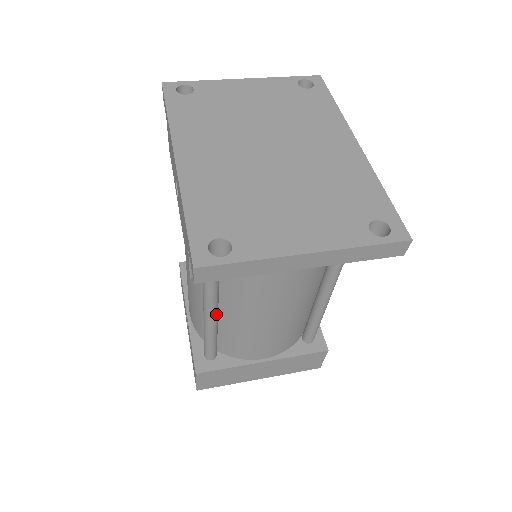
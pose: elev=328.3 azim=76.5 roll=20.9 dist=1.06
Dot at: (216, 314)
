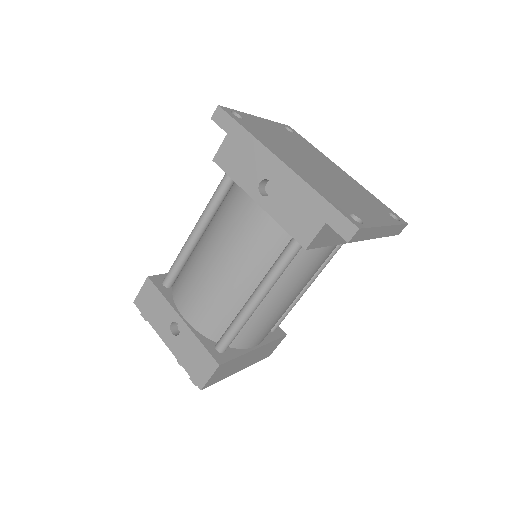
Dot at: (265, 296)
